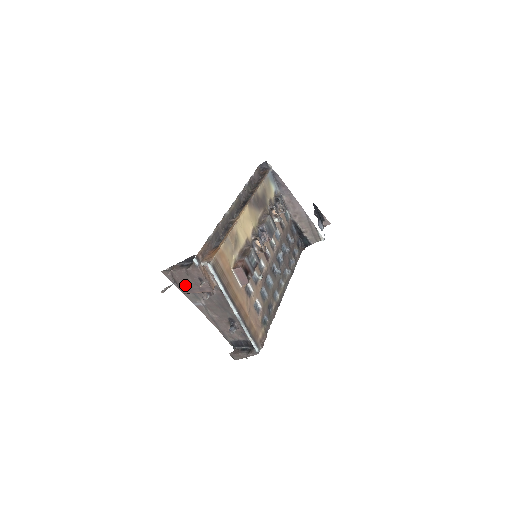
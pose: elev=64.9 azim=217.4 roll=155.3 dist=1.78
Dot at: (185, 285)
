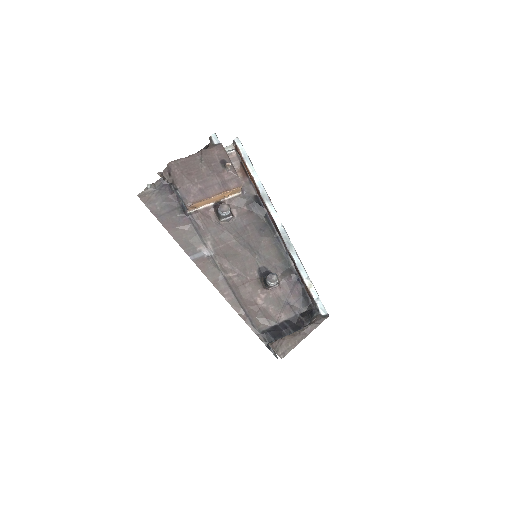
Dot at: (193, 182)
